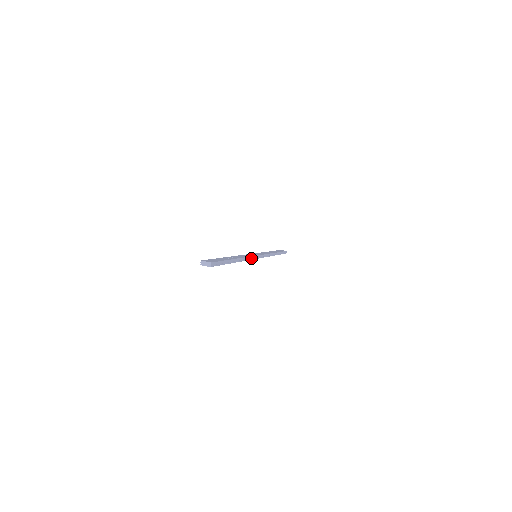
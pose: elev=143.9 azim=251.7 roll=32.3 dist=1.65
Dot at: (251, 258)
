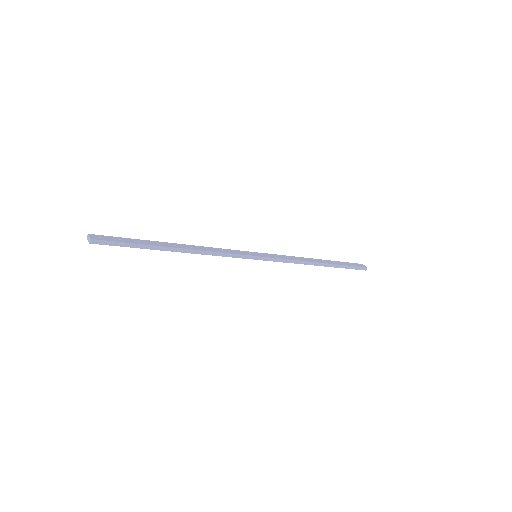
Dot at: (227, 255)
